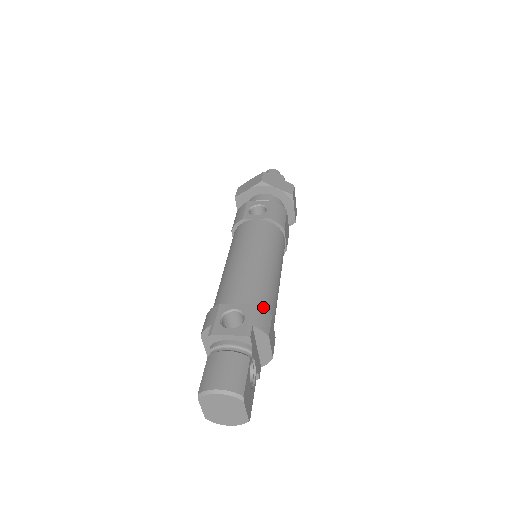
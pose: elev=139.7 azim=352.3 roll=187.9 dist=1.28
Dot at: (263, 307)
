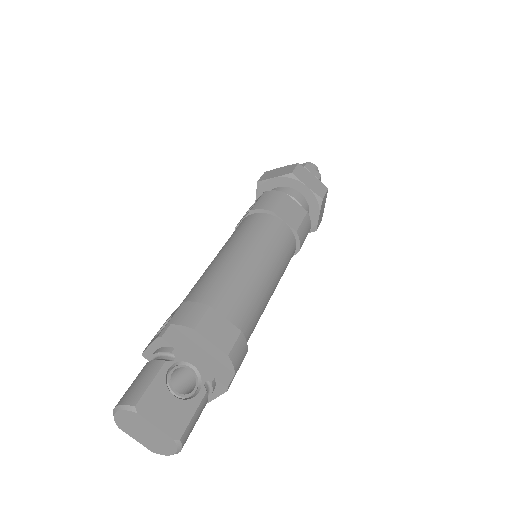
Dot at: (203, 301)
